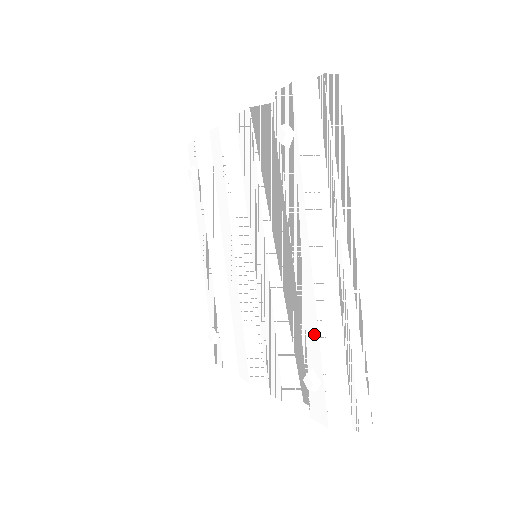
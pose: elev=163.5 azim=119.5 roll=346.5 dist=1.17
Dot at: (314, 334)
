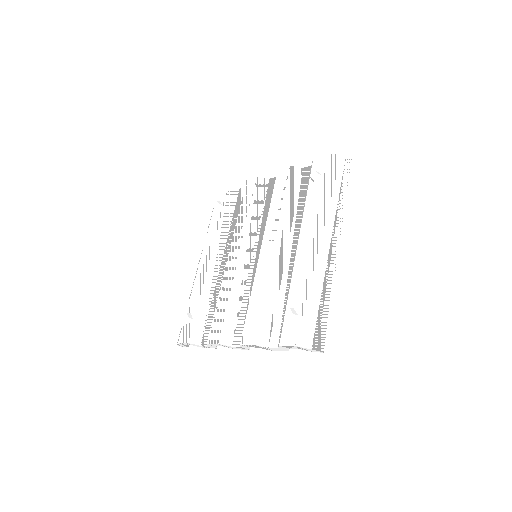
Dot at: (302, 285)
